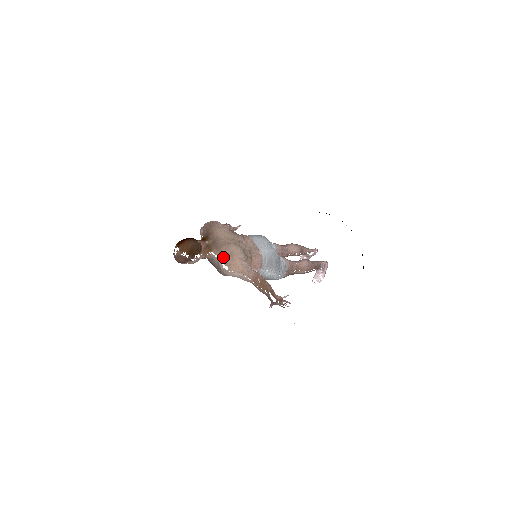
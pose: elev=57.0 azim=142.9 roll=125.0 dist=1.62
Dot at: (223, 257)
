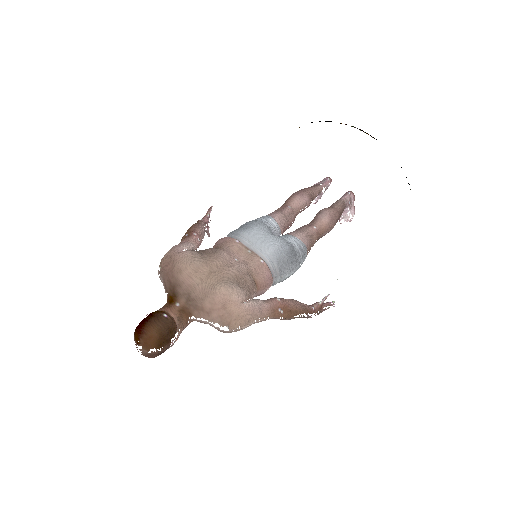
Dot at: (213, 318)
